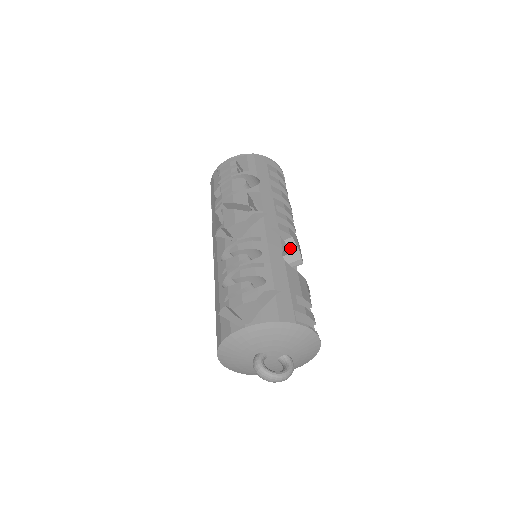
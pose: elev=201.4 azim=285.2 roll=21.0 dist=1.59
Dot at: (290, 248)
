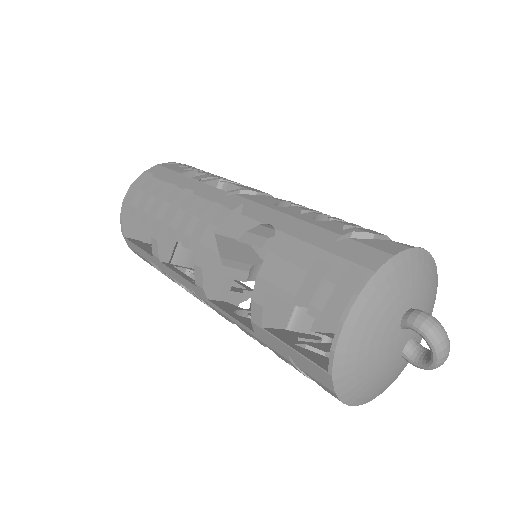
Dot at: occluded
